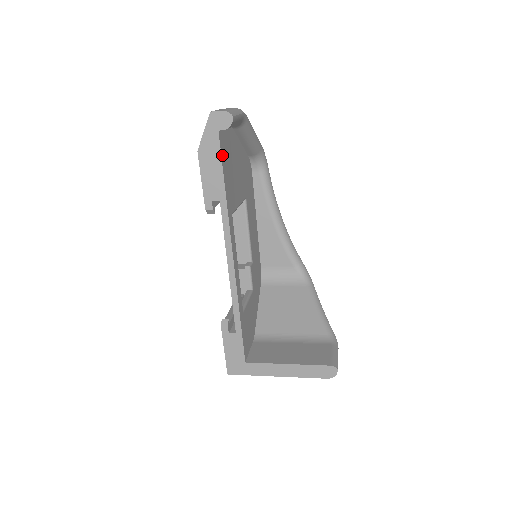
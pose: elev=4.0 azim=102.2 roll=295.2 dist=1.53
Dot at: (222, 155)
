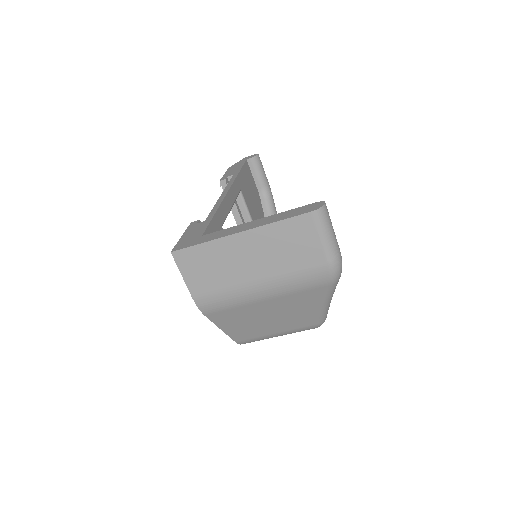
Dot at: (245, 167)
